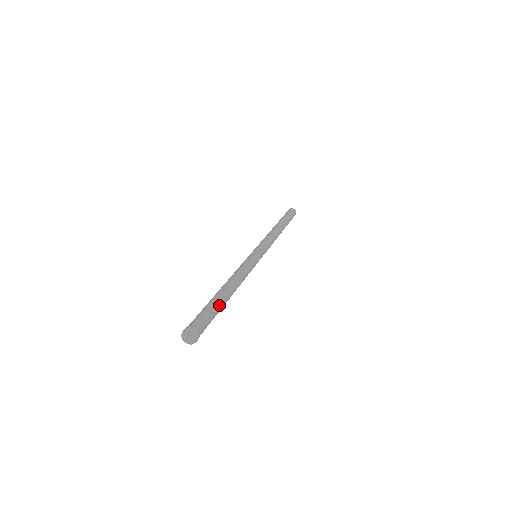
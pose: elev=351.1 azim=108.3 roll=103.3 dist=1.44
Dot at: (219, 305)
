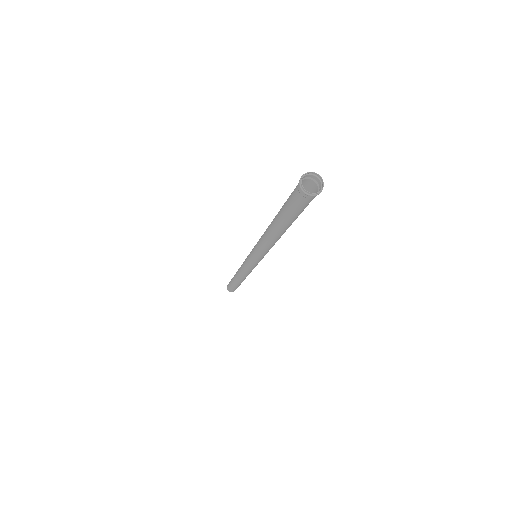
Dot at: occluded
